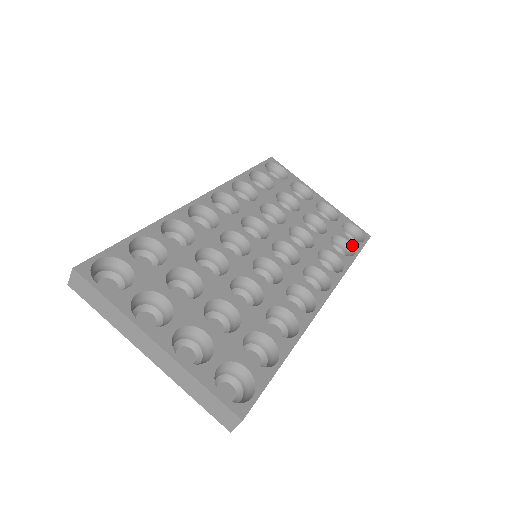
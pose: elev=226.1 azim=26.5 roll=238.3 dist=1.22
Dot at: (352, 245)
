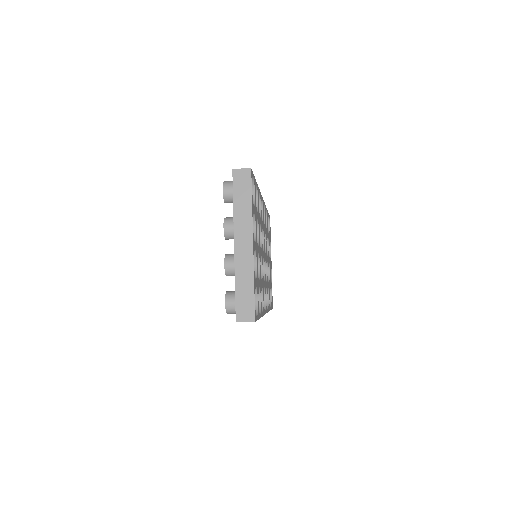
Dot at: occluded
